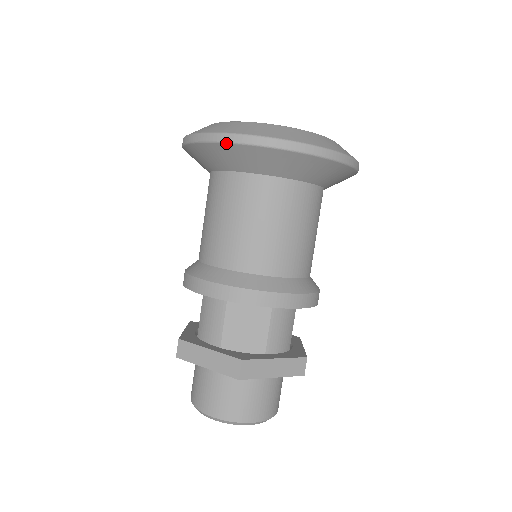
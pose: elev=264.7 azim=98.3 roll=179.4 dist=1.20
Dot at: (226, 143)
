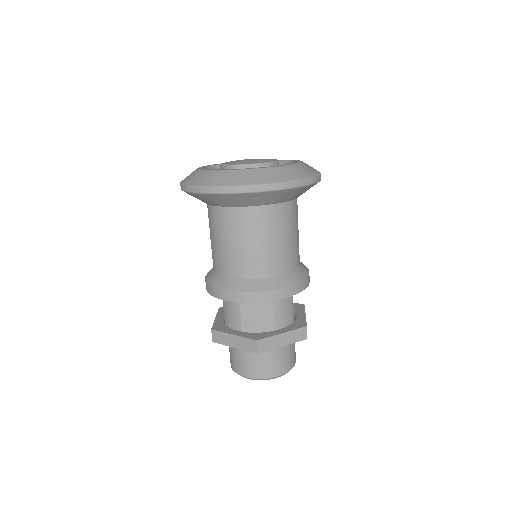
Dot at: (211, 194)
